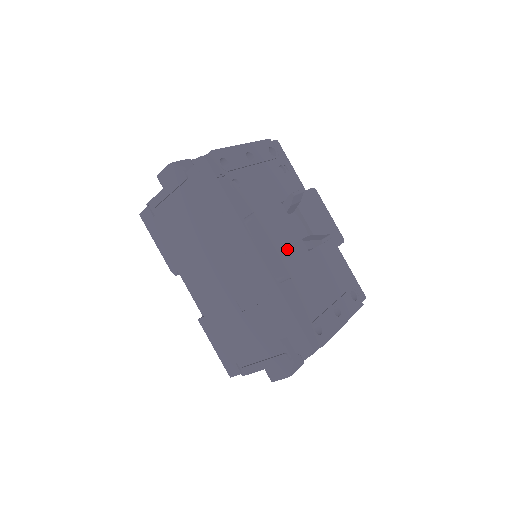
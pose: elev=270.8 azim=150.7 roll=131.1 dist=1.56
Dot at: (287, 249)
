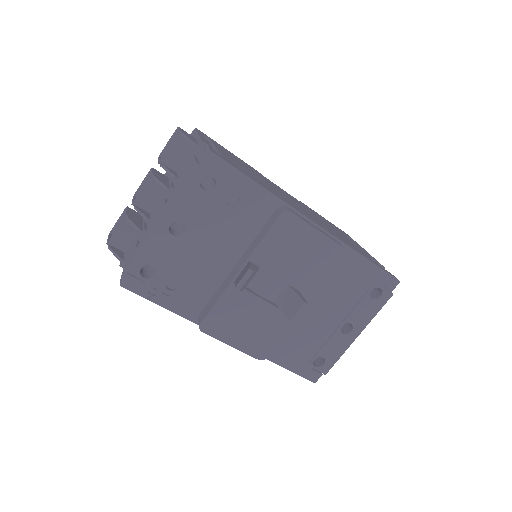
Dot at: (255, 333)
